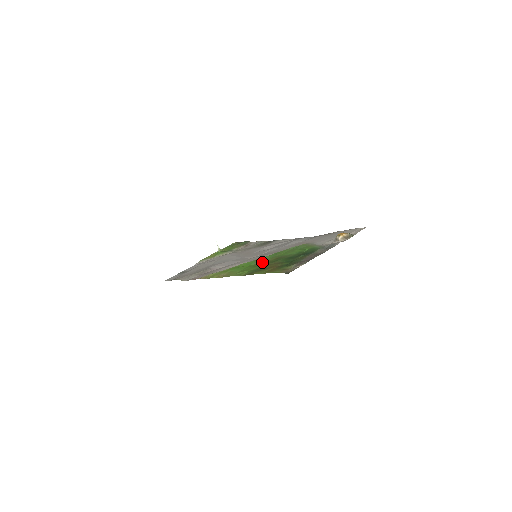
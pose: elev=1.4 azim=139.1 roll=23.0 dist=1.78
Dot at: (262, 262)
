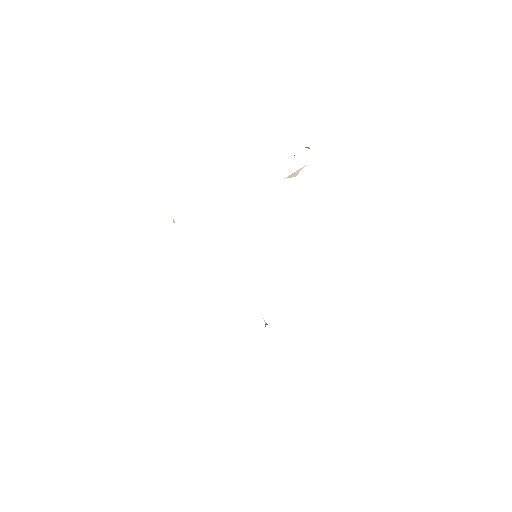
Dot at: occluded
